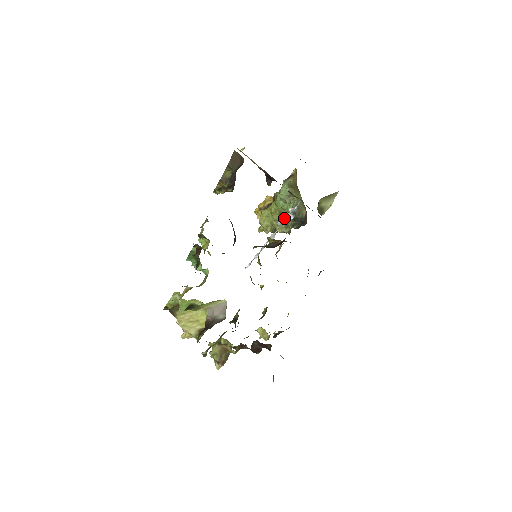
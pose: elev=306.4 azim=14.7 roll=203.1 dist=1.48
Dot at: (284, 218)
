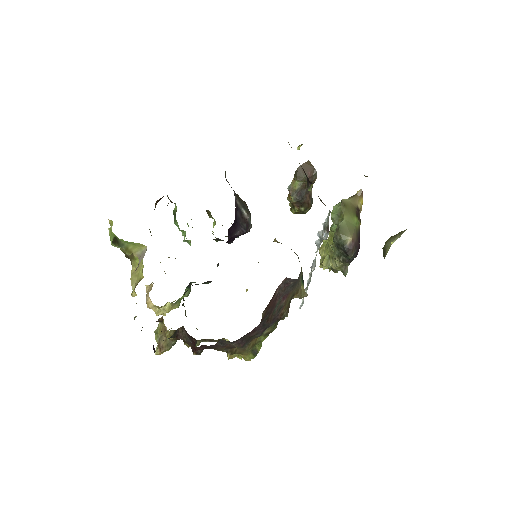
Dot at: (319, 235)
